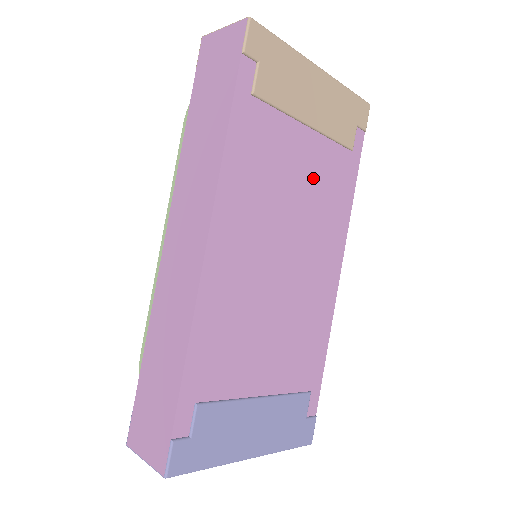
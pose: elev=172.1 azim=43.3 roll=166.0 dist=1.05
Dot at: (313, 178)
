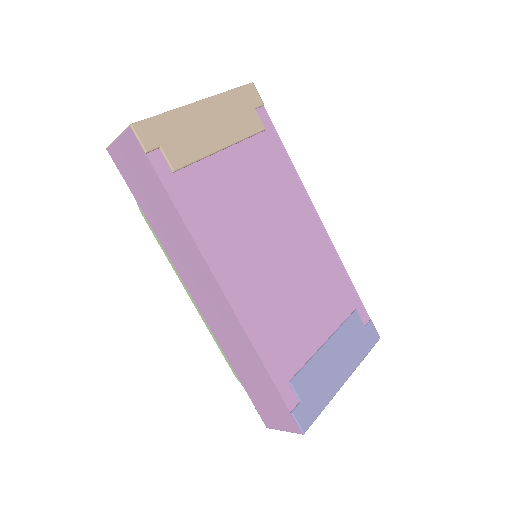
Dot at: (254, 179)
